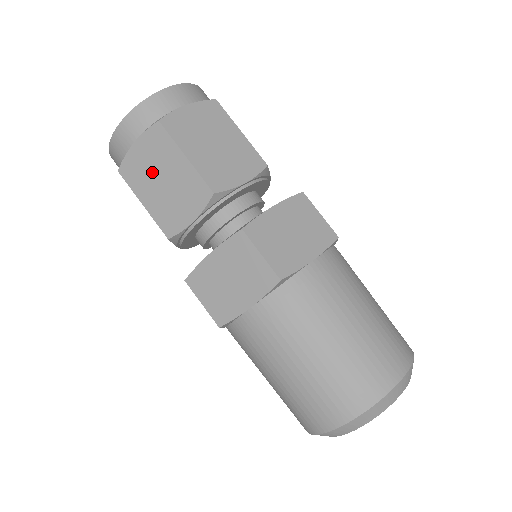
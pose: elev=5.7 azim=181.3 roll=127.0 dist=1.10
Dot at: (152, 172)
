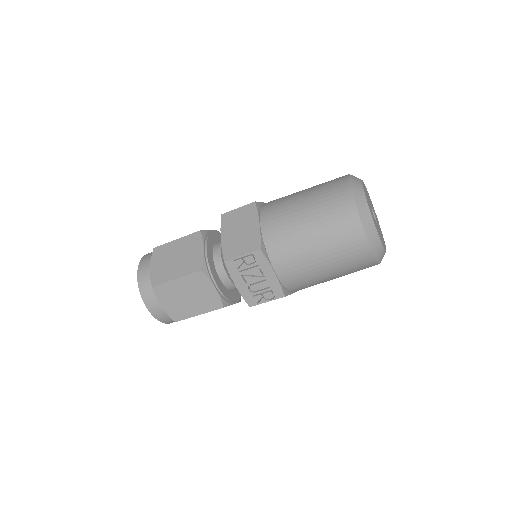
Dot at: (168, 264)
